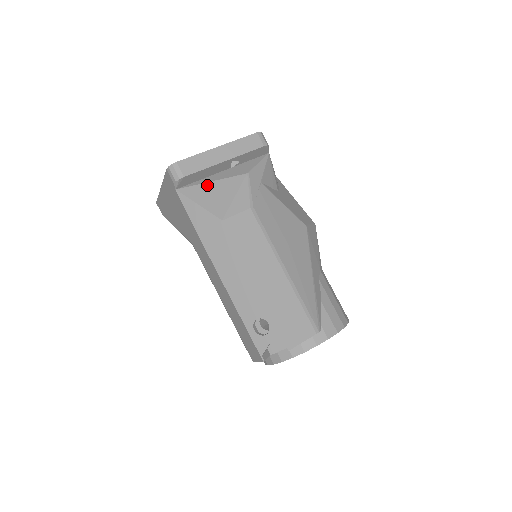
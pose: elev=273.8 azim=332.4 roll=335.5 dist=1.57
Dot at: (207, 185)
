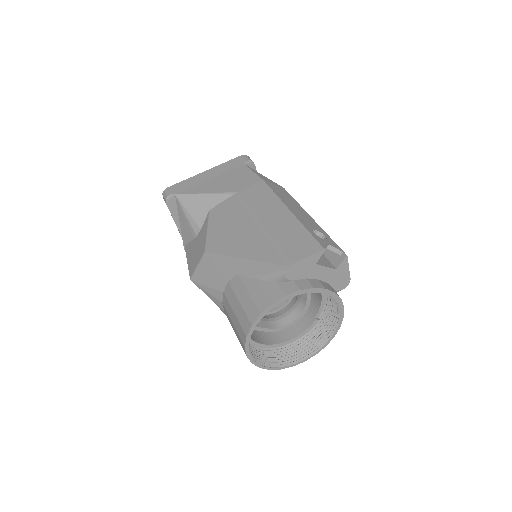
Dot at: occluded
